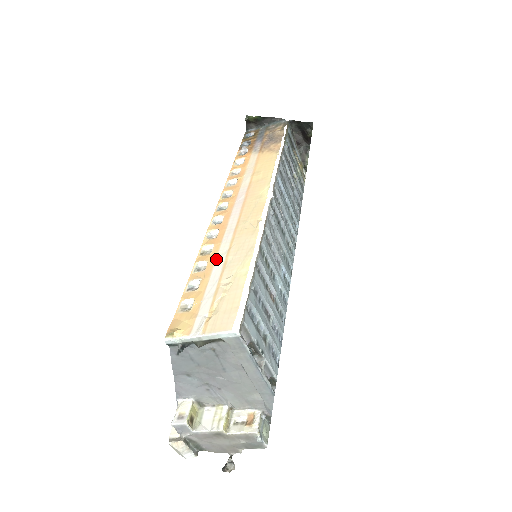
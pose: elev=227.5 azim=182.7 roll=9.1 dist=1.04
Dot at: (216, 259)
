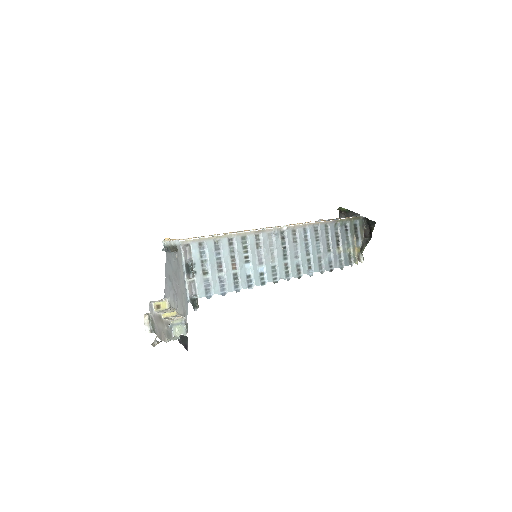
Dot at: occluded
